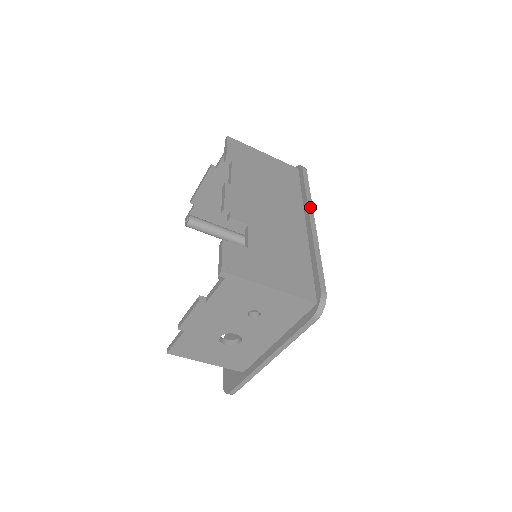
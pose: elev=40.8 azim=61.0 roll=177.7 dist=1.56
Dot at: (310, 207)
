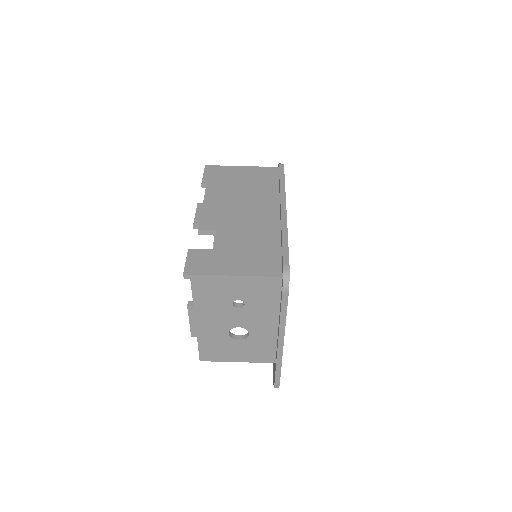
Dot at: (282, 196)
